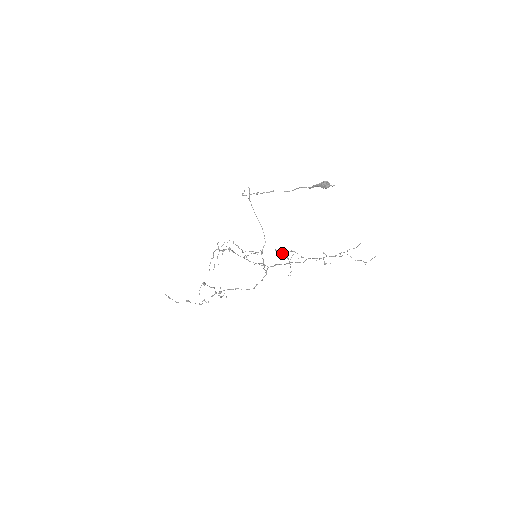
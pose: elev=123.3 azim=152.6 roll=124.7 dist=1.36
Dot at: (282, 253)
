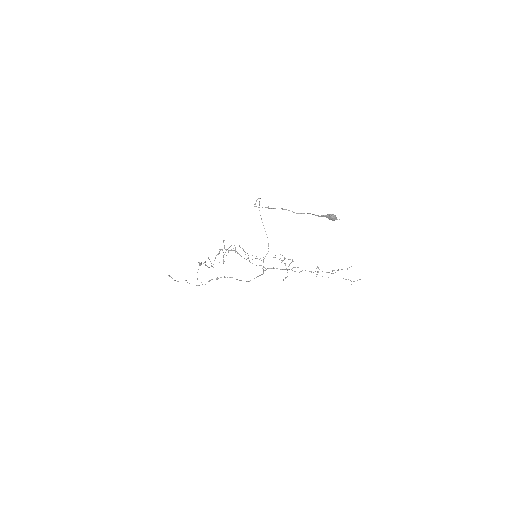
Dot at: (281, 260)
